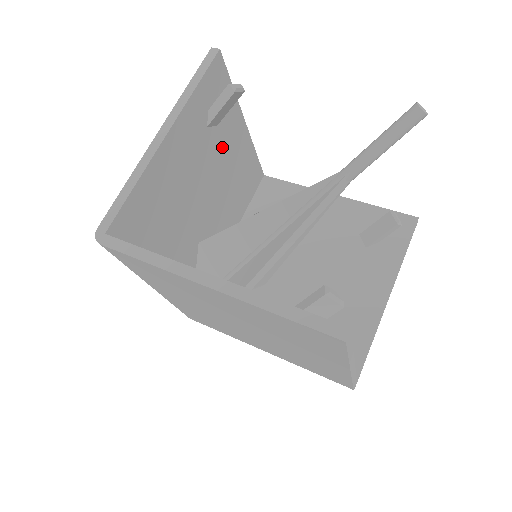
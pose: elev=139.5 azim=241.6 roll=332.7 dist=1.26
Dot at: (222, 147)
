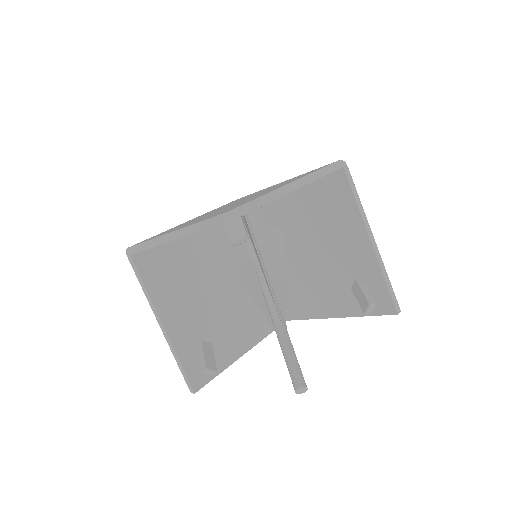
Dot at: occluded
